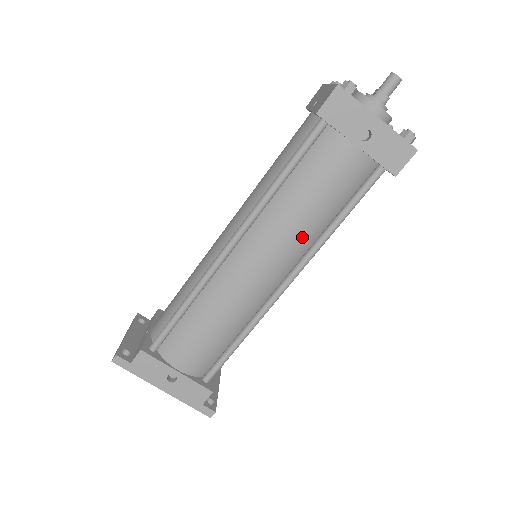
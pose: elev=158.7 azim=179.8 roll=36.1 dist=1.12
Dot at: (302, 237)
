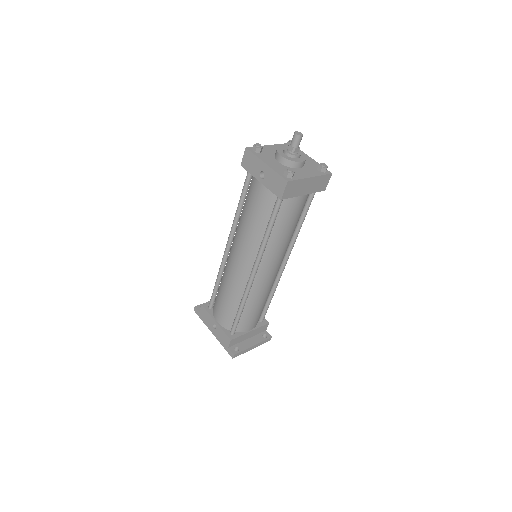
Dot at: (252, 241)
